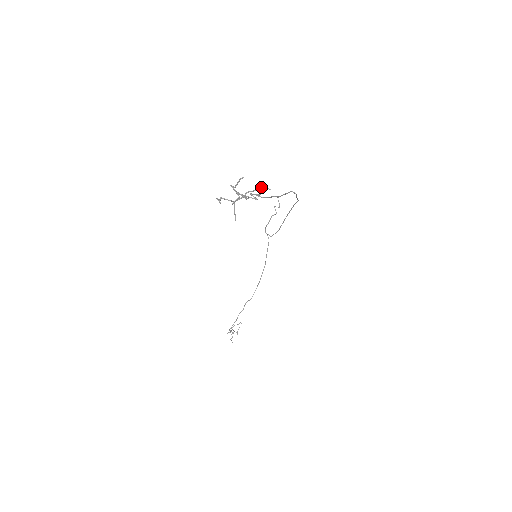
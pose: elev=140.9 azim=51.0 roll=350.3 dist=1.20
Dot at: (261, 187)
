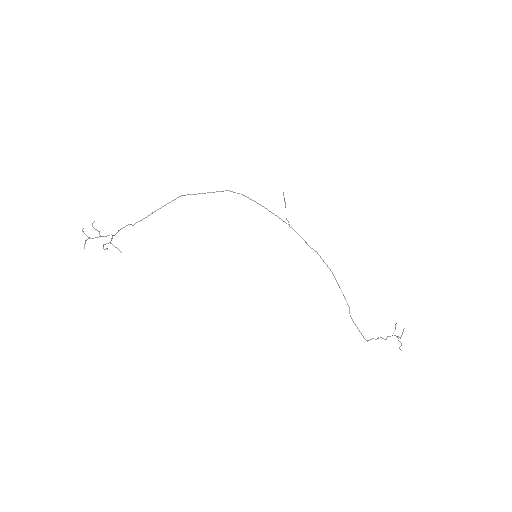
Dot at: (92, 225)
